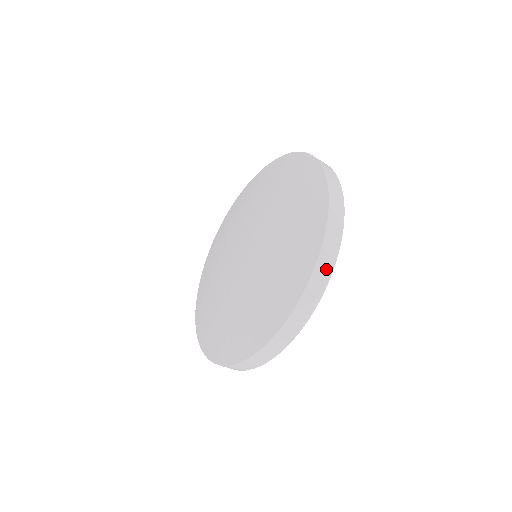
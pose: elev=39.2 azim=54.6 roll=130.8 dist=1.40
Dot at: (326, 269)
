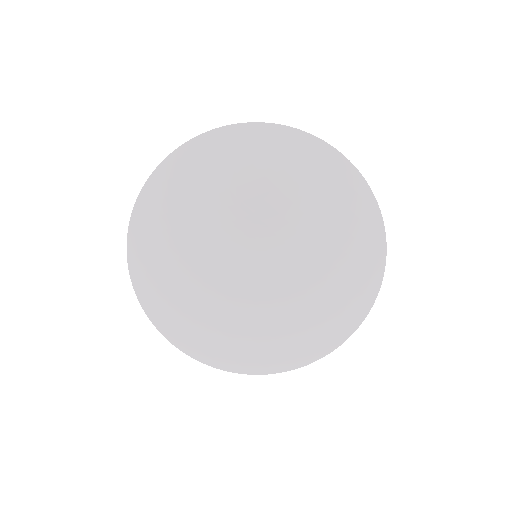
Dot at: occluded
